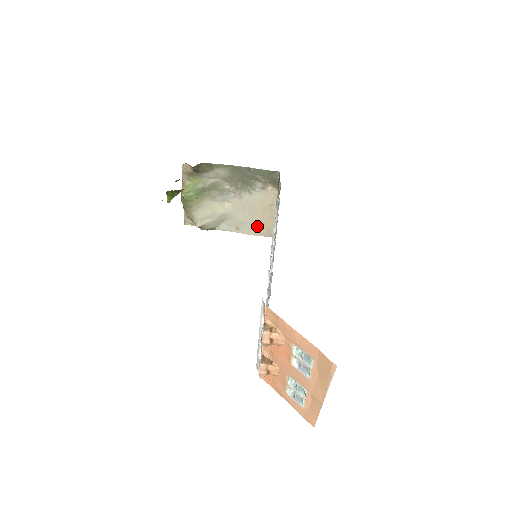
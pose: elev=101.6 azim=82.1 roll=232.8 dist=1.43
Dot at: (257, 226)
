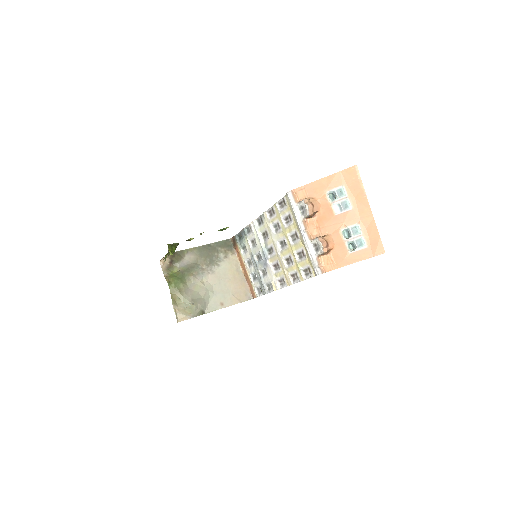
Dot at: (235, 294)
